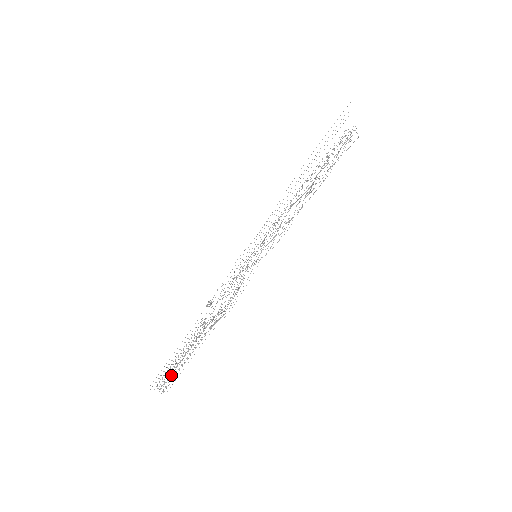
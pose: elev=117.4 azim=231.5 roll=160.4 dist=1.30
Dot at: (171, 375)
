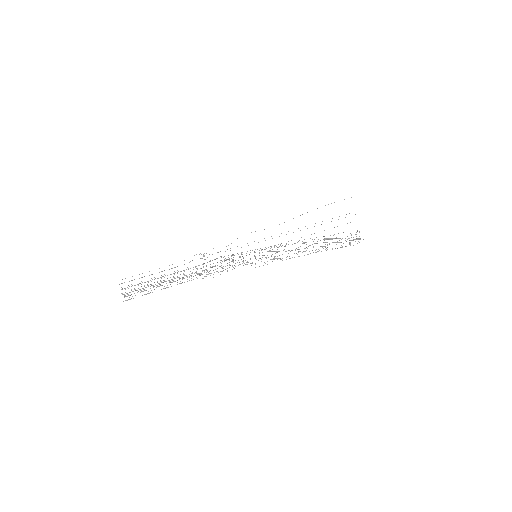
Dot at: occluded
